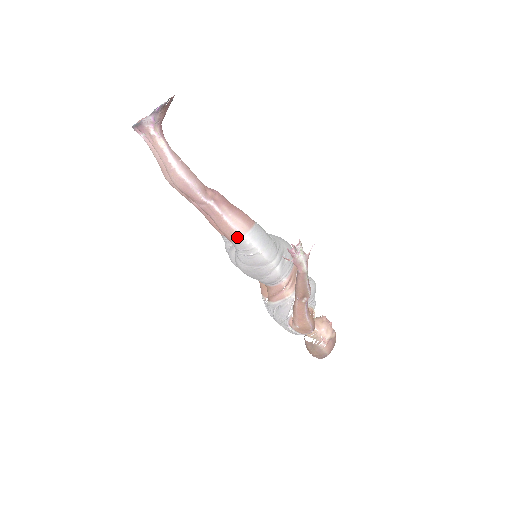
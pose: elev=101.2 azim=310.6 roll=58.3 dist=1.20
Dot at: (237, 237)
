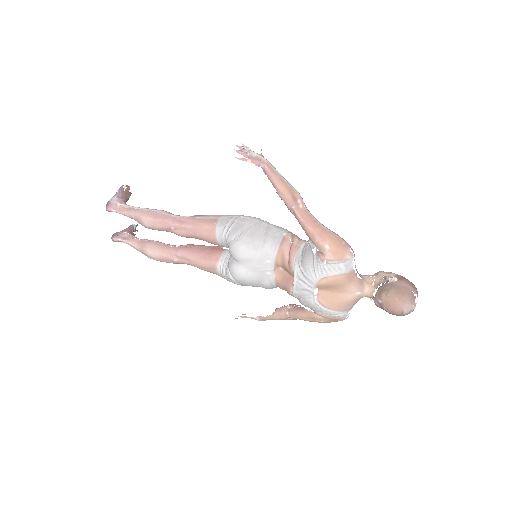
Dot at: (215, 221)
